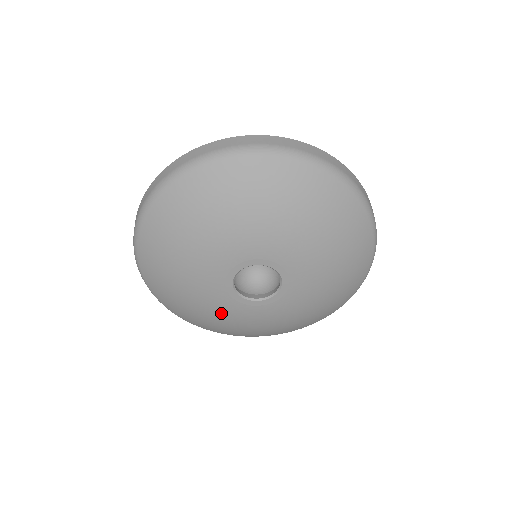
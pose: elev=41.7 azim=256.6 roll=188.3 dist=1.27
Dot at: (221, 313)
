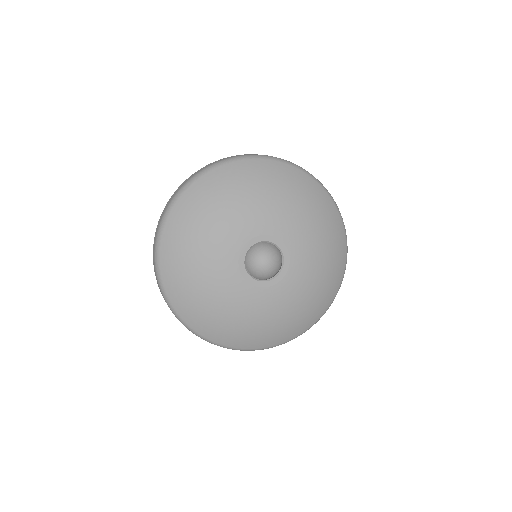
Dot at: (270, 308)
